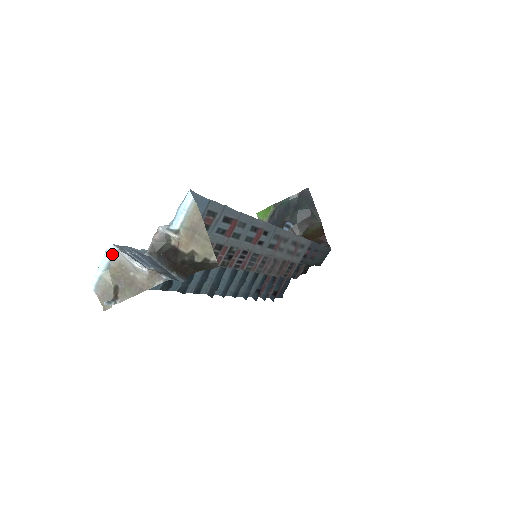
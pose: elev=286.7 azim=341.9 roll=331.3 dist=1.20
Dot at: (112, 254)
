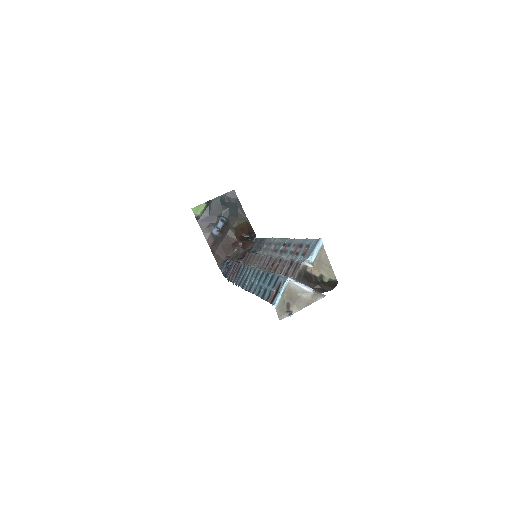
Dot at: (288, 284)
